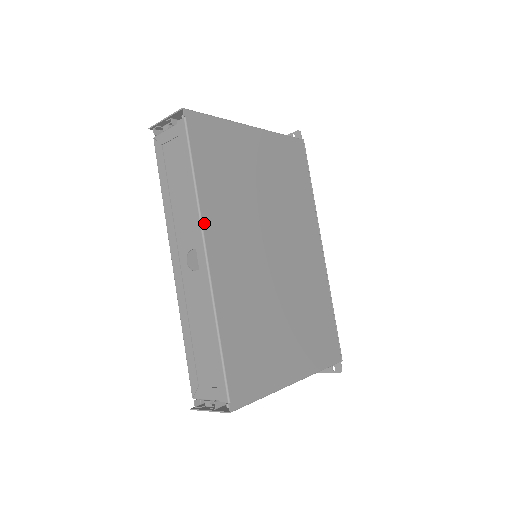
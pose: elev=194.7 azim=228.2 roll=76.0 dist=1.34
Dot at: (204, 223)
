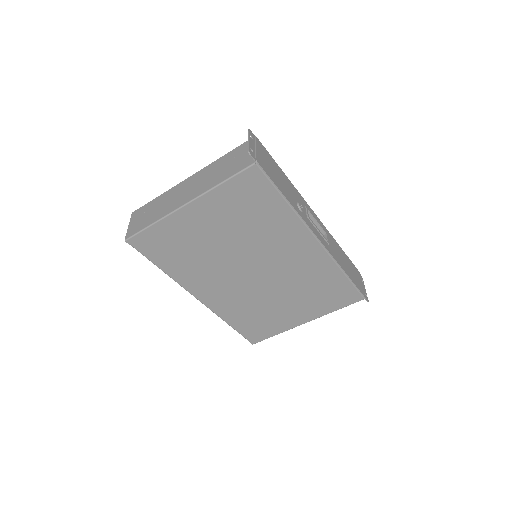
Dot at: (185, 287)
